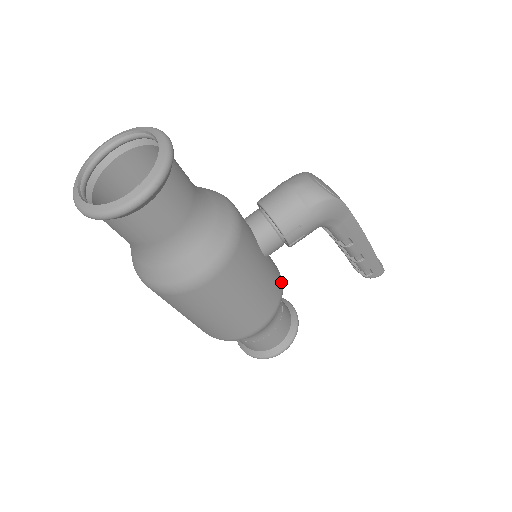
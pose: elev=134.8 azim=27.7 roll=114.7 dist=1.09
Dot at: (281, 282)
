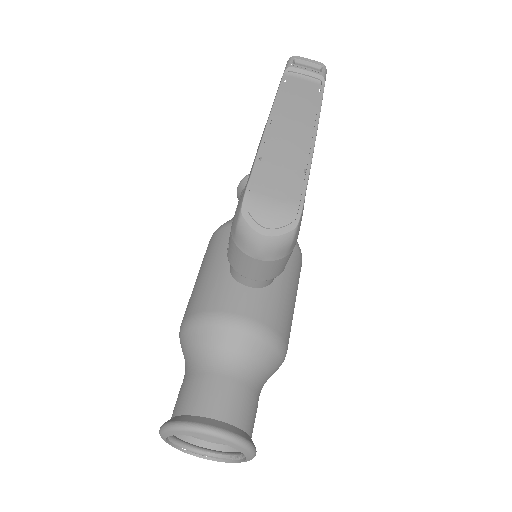
Dot at: occluded
